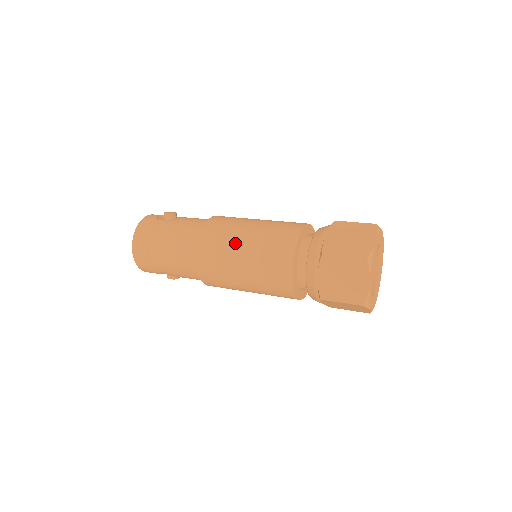
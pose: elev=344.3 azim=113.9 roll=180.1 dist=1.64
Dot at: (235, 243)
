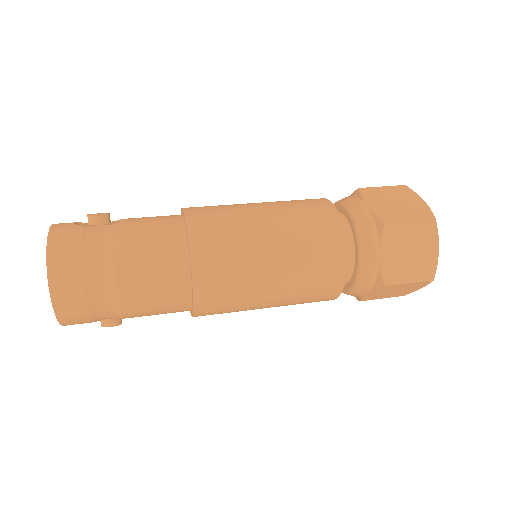
Dot at: (254, 235)
